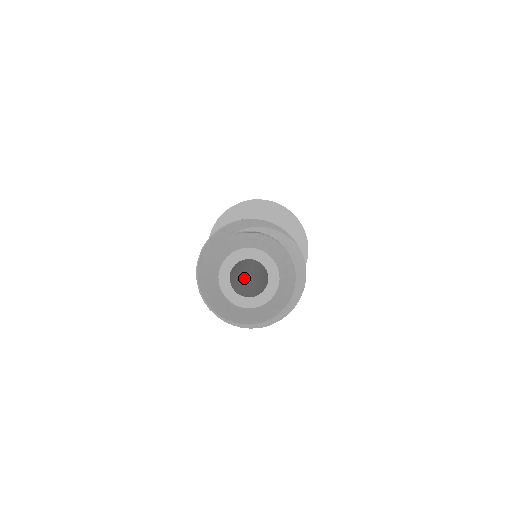
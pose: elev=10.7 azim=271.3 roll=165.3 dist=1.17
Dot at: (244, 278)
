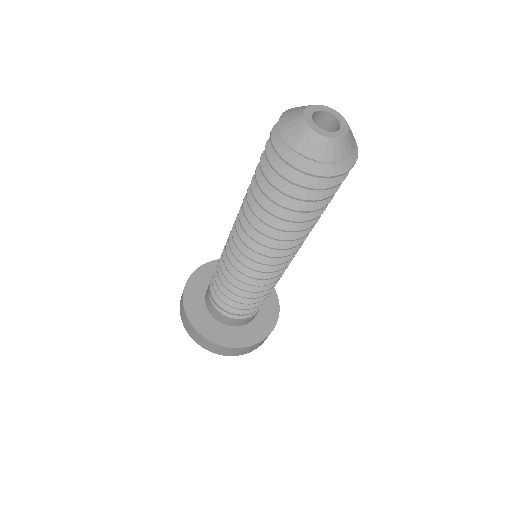
Dot at: occluded
